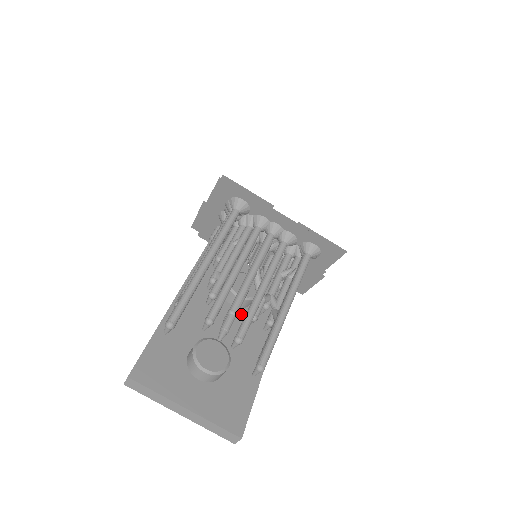
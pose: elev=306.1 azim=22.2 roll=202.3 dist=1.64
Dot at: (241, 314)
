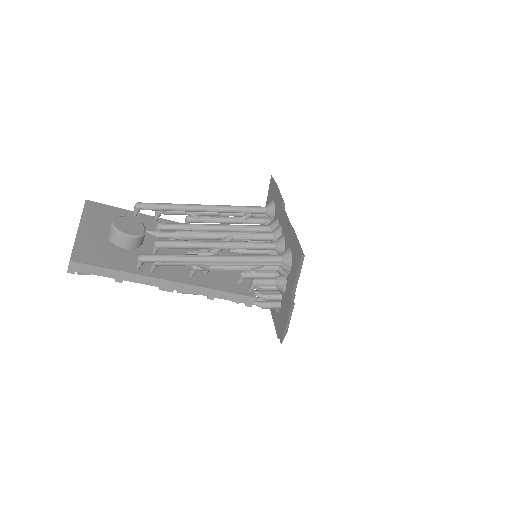
Dot at: occluded
